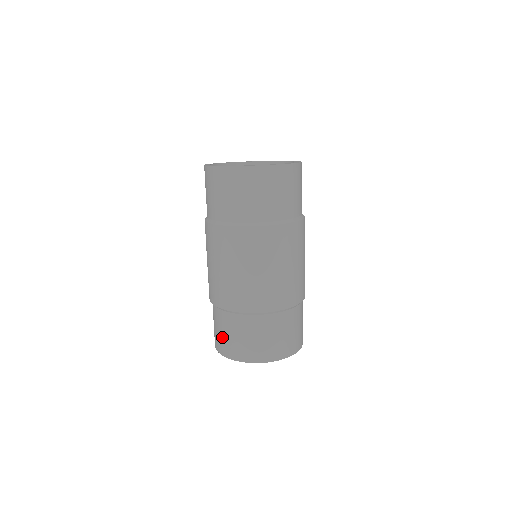
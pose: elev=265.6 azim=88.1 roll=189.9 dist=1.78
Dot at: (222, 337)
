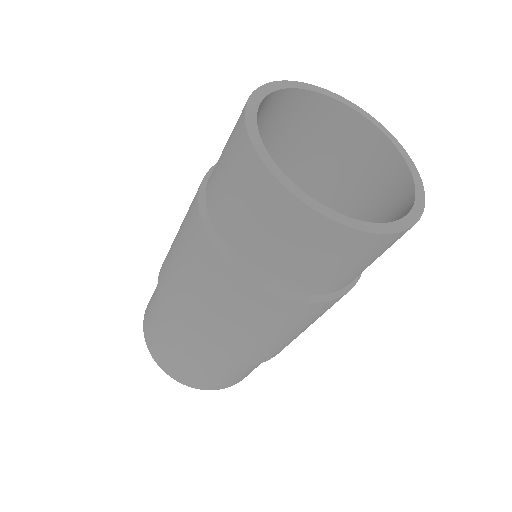
Dot at: (158, 342)
